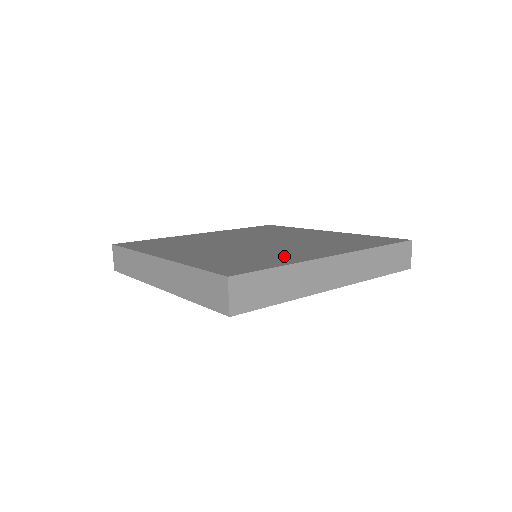
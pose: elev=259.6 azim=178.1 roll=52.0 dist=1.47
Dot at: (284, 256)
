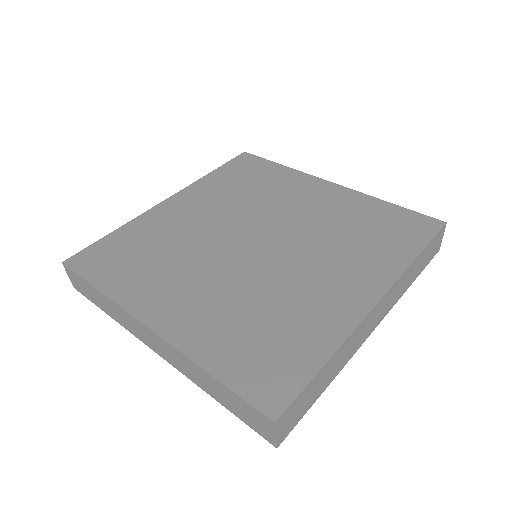
Dot at: (315, 314)
